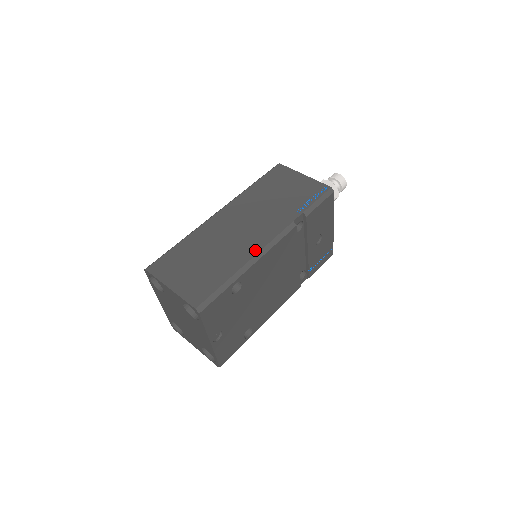
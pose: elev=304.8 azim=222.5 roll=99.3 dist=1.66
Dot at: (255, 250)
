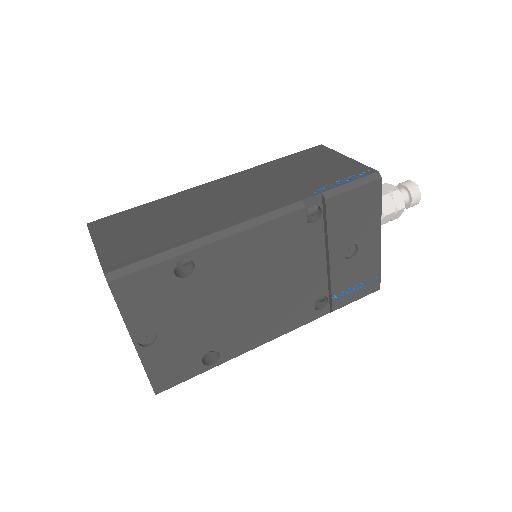
Dot at: (229, 223)
